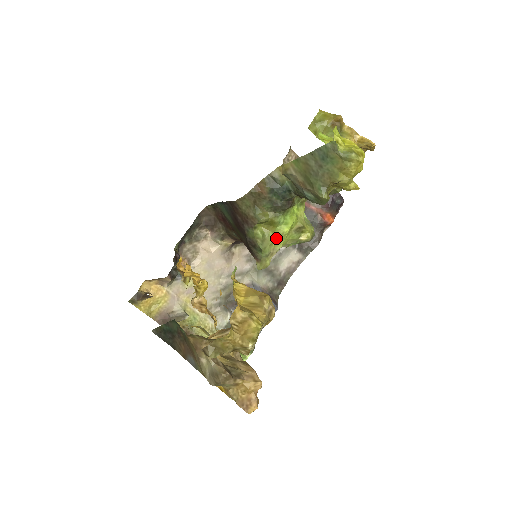
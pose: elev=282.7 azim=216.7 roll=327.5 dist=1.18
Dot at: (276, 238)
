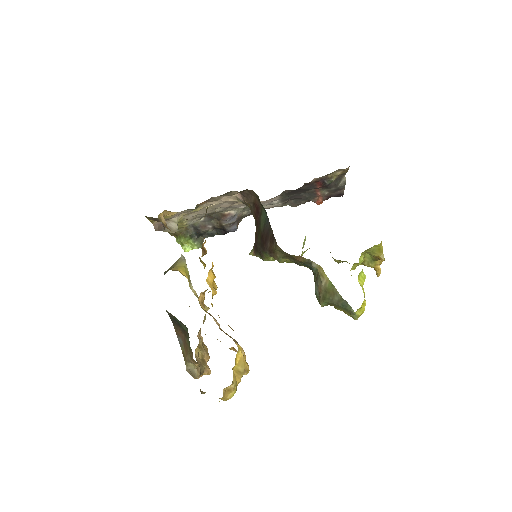
Dot at: occluded
